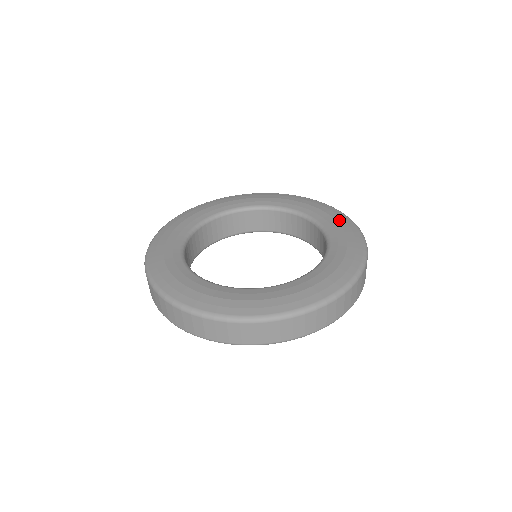
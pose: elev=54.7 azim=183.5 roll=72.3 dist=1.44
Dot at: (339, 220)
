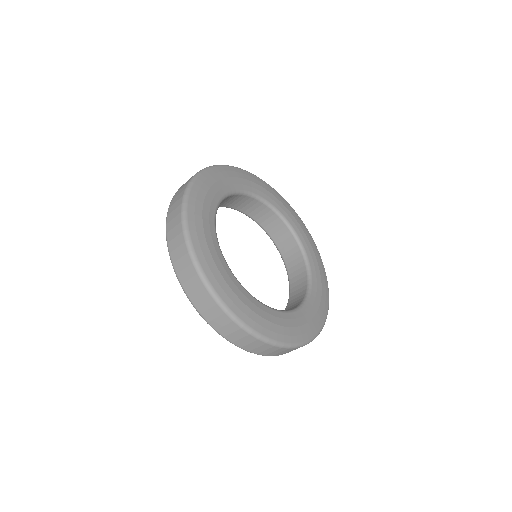
Dot at: (322, 277)
